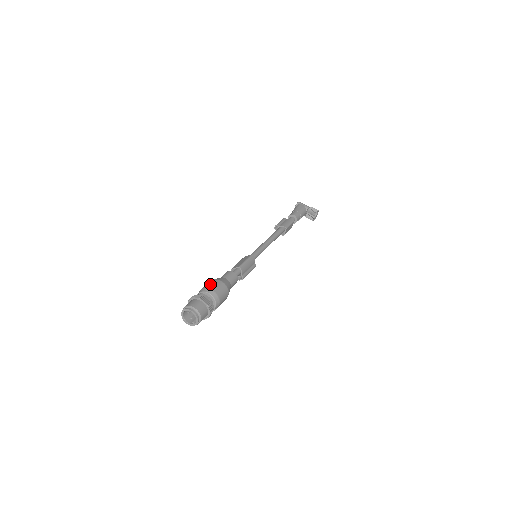
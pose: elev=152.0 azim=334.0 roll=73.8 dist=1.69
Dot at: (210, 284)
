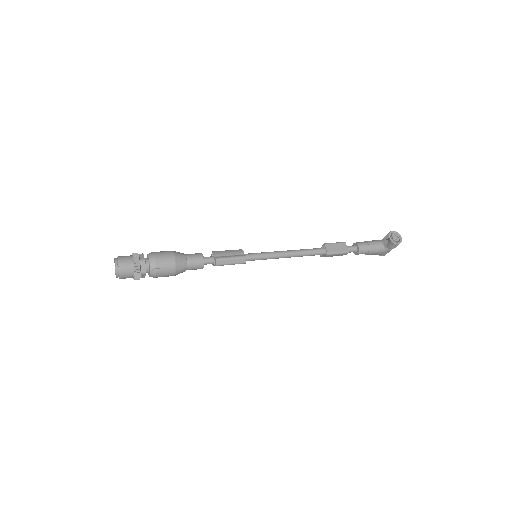
Dot at: occluded
